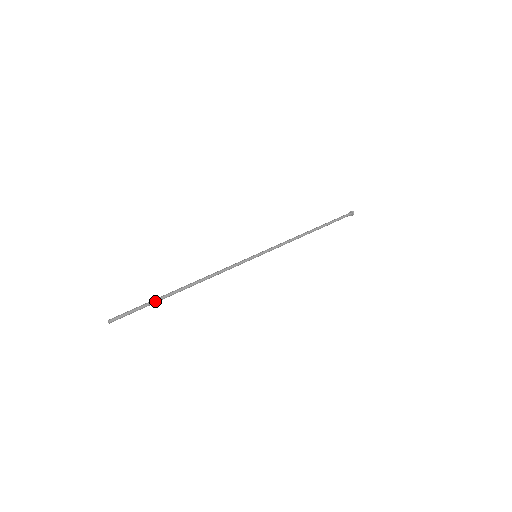
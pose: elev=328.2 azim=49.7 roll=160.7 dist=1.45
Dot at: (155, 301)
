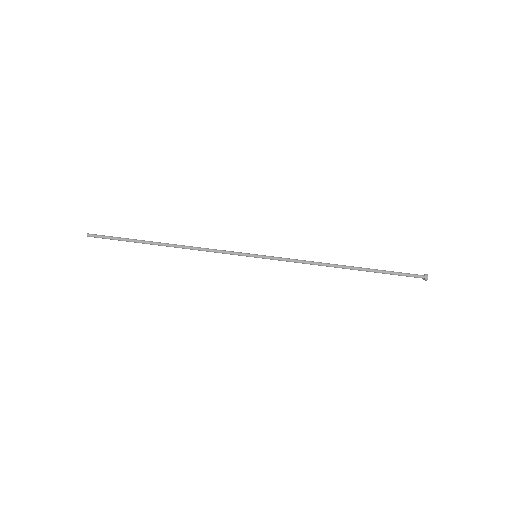
Dot at: (131, 241)
